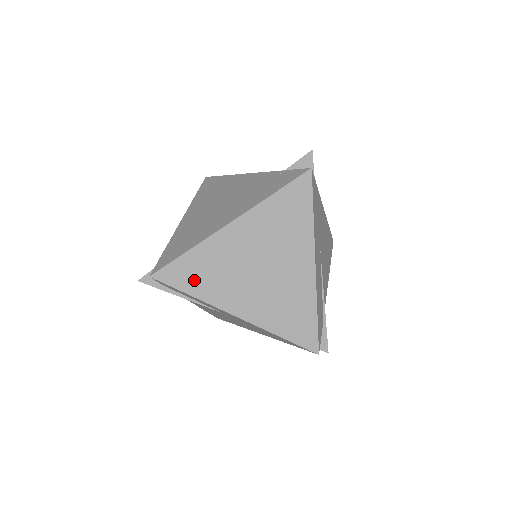
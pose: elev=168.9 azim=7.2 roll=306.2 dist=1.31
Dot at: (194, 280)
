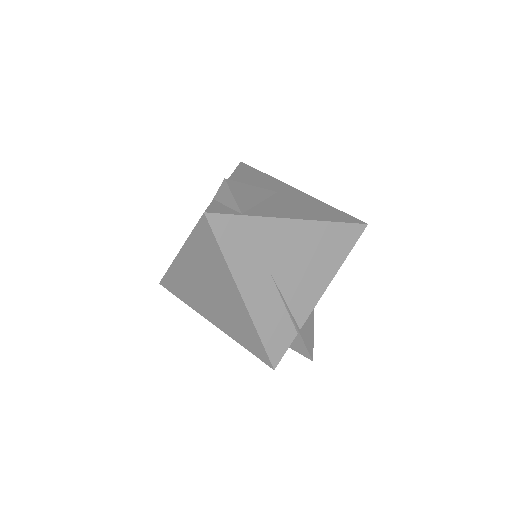
Dot at: (179, 291)
